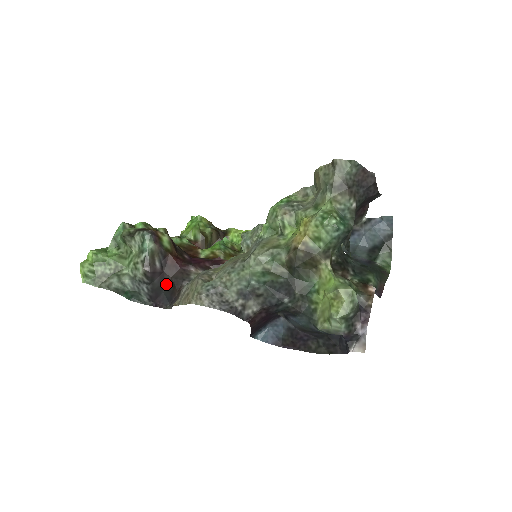
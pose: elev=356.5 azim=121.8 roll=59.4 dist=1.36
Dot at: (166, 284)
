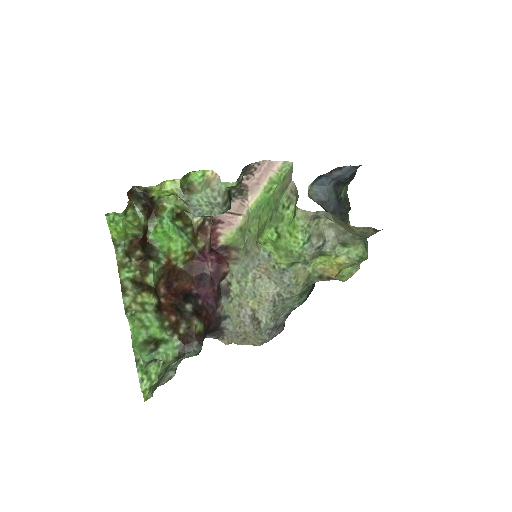
Dot at: occluded
